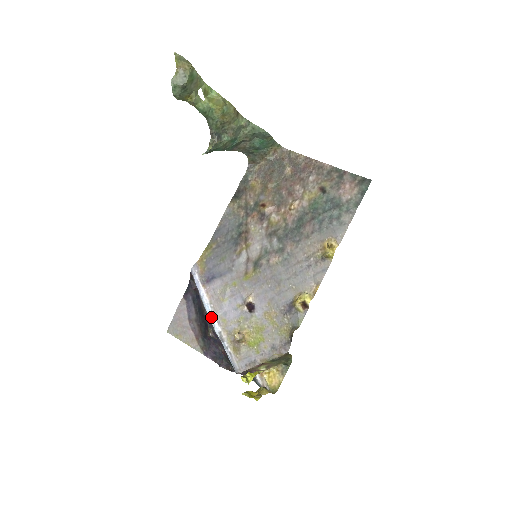
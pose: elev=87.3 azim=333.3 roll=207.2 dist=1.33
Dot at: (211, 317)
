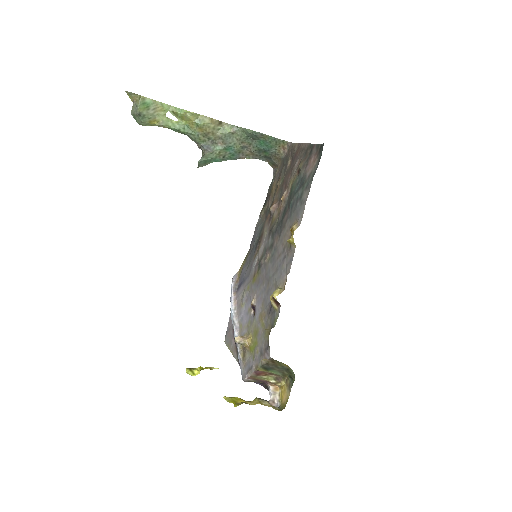
Dot at: (233, 323)
